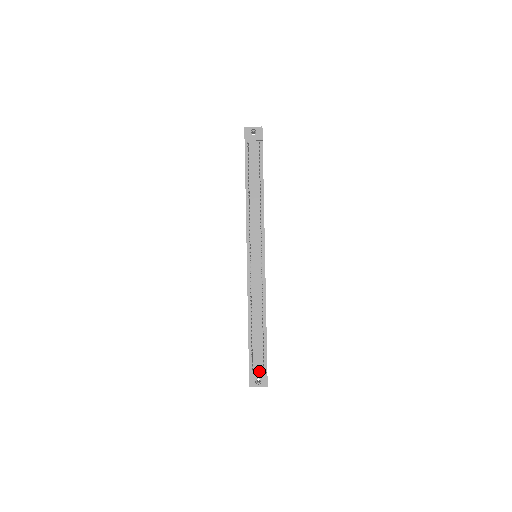
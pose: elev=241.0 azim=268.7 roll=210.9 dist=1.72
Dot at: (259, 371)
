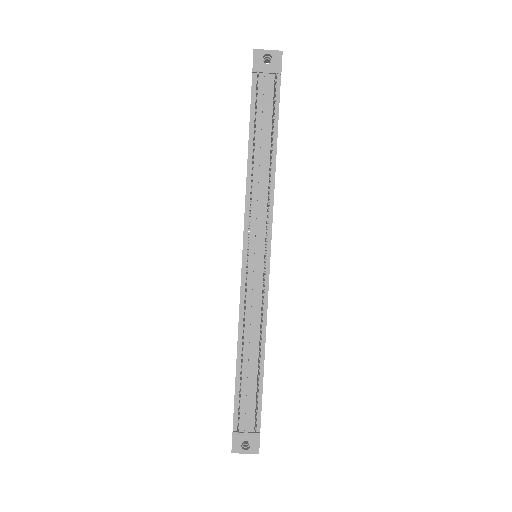
Dot at: (248, 430)
